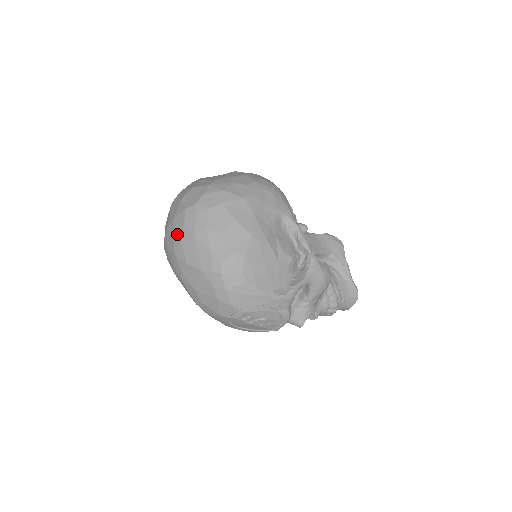
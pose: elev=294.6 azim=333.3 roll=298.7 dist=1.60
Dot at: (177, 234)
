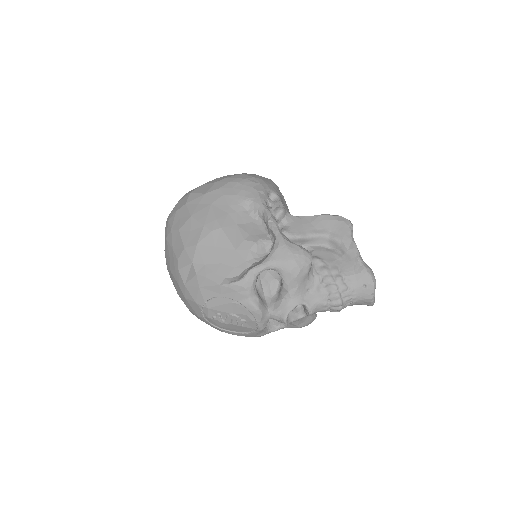
Dot at: occluded
